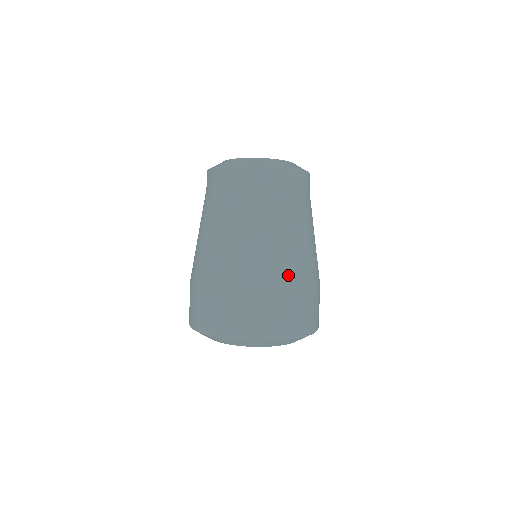
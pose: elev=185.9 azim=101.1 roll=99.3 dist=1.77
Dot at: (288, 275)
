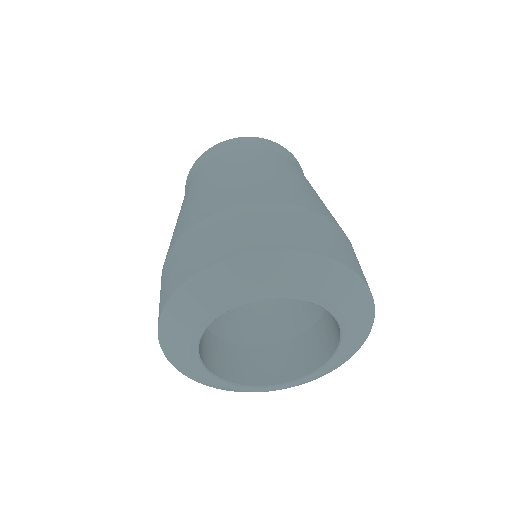
Dot at: occluded
